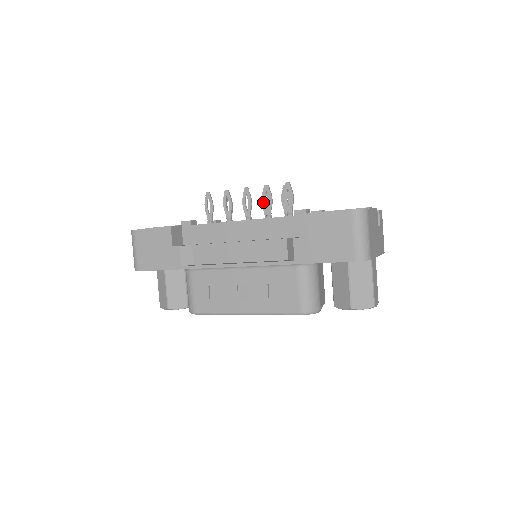
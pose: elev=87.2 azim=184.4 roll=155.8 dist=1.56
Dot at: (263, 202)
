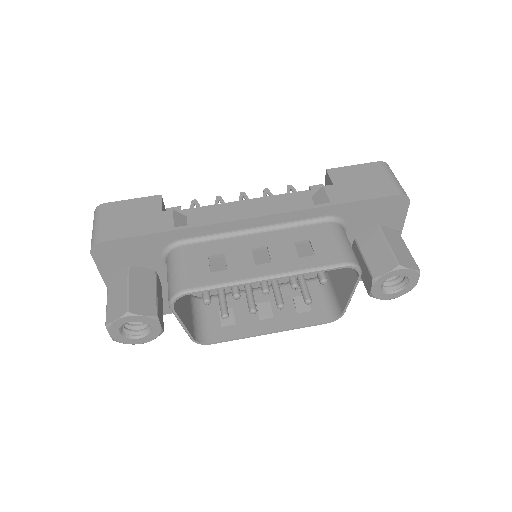
Dot at: occluded
